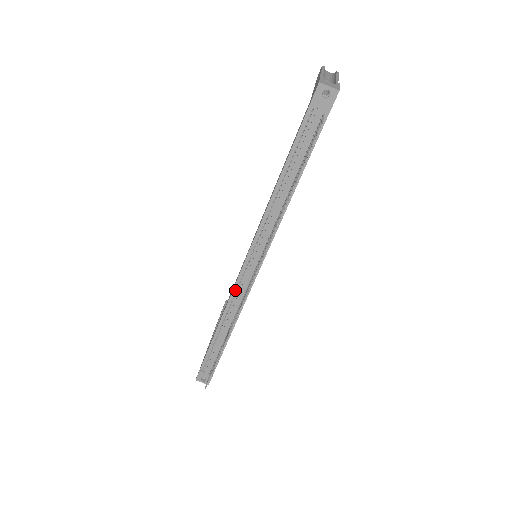
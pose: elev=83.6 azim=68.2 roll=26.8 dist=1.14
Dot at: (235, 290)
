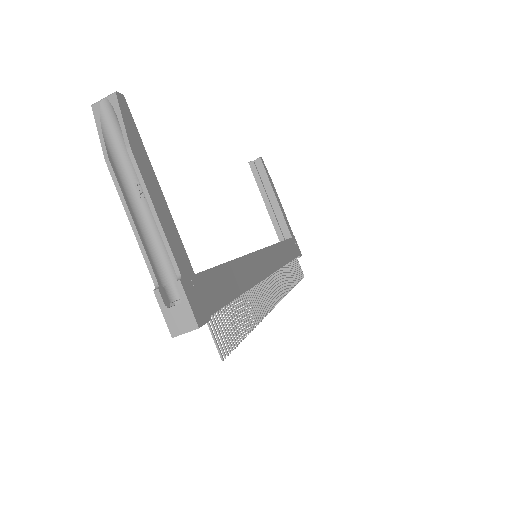
Dot at: occluded
